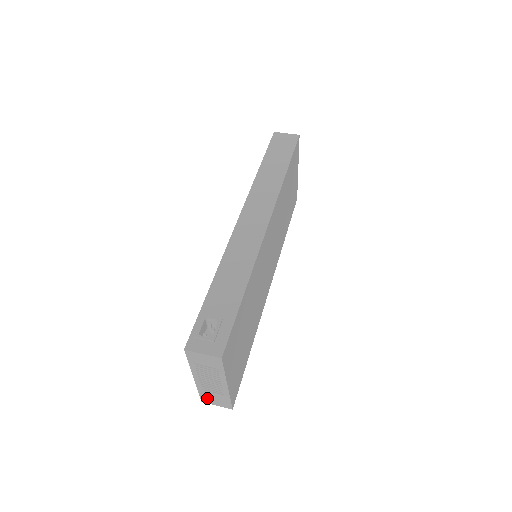
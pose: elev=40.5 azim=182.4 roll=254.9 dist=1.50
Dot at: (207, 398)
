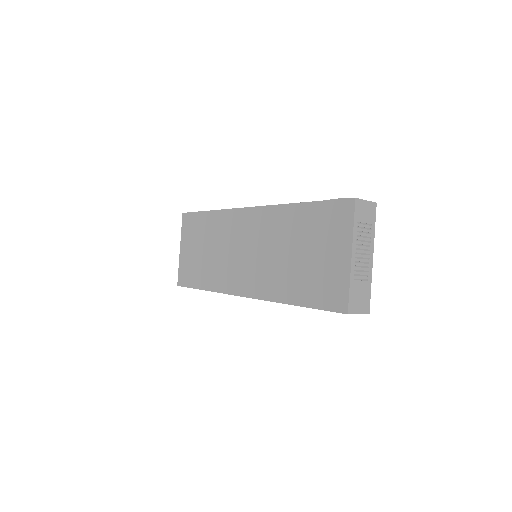
Dot at: (354, 300)
